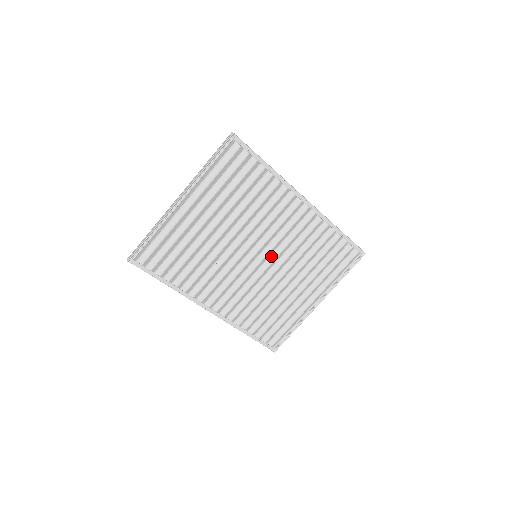
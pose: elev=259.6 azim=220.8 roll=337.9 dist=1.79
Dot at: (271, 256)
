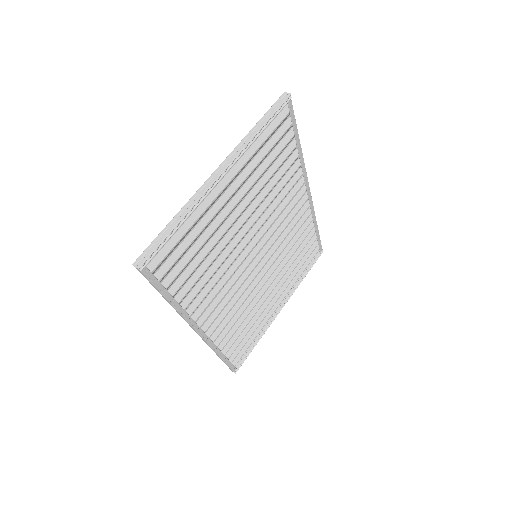
Dot at: (265, 256)
